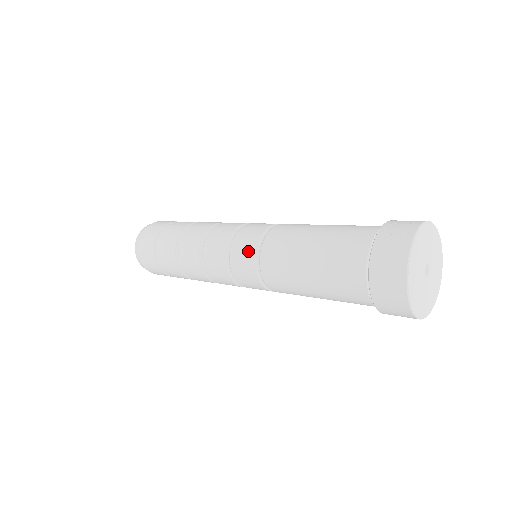
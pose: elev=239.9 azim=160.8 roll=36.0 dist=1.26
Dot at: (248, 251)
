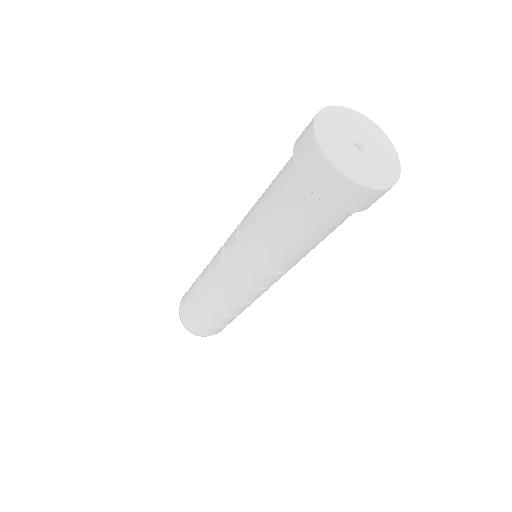
Dot at: (233, 237)
